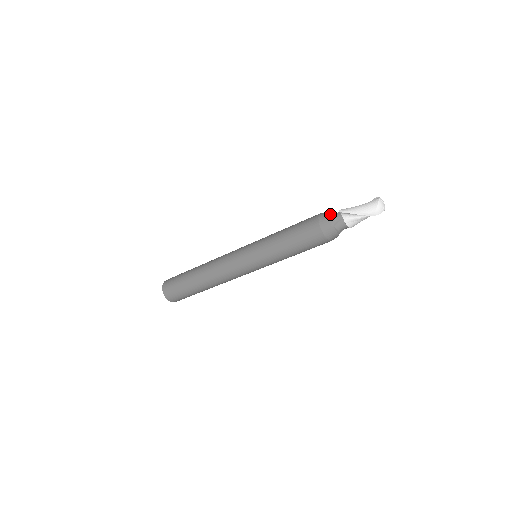
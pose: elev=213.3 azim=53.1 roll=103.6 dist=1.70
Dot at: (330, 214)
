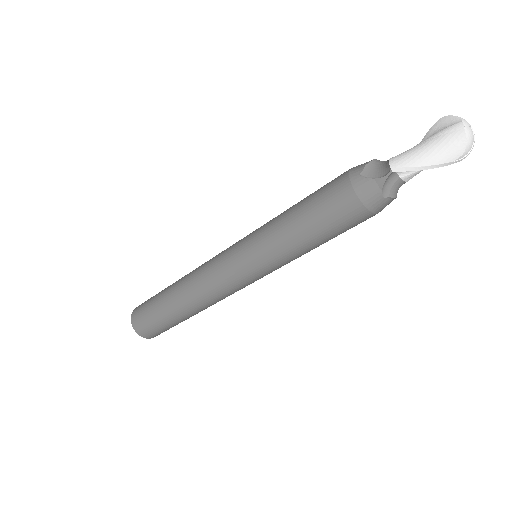
Dot at: (369, 173)
